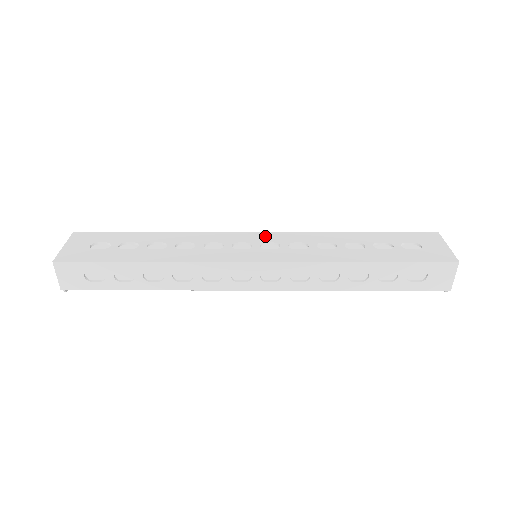
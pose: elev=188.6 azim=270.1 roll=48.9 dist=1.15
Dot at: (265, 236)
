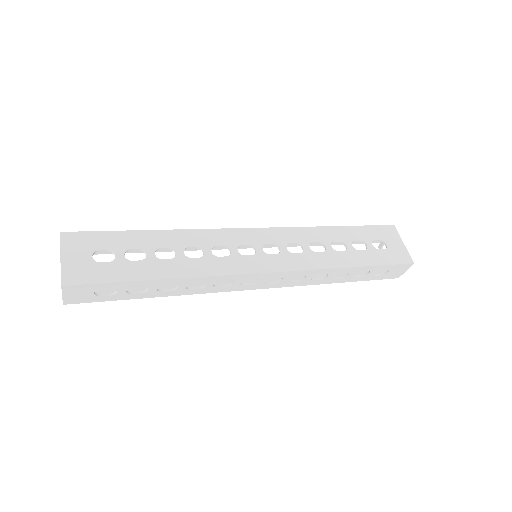
Dot at: (263, 235)
